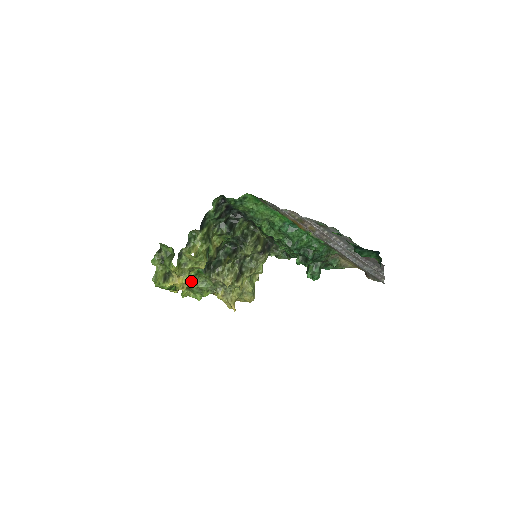
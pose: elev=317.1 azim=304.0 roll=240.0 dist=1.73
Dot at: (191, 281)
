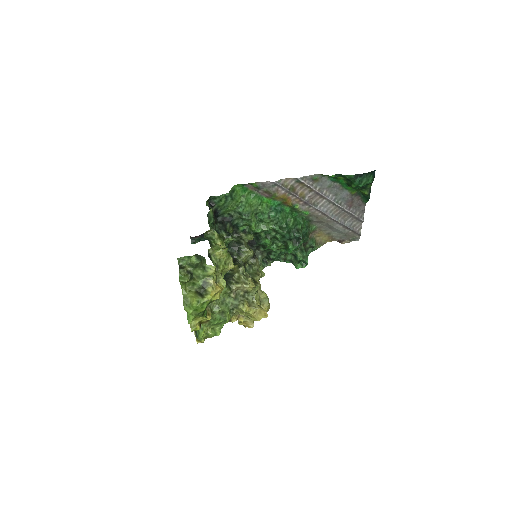
Dot at: (211, 306)
